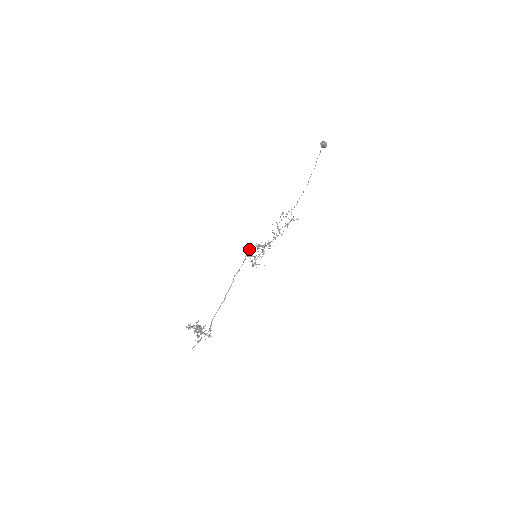
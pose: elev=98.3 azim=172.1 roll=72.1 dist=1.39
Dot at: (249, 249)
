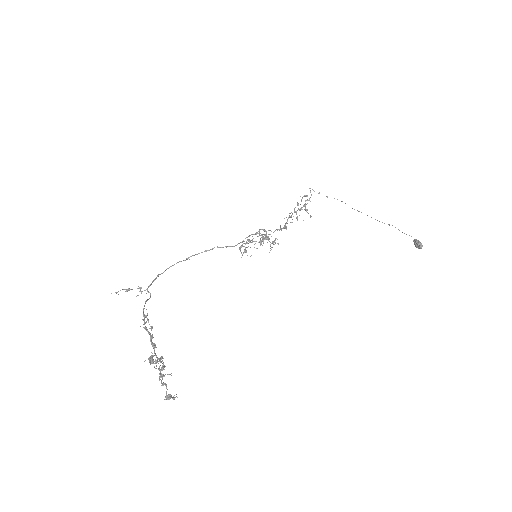
Dot at: occluded
